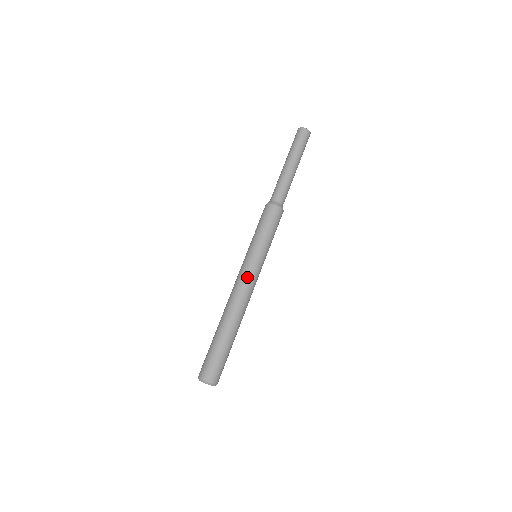
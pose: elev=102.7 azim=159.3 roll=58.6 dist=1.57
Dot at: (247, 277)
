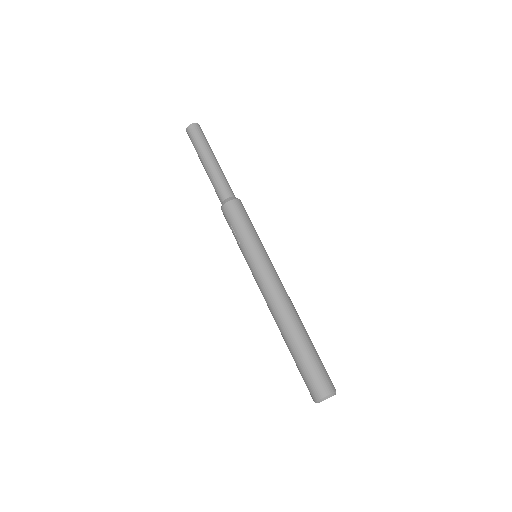
Dot at: (273, 276)
